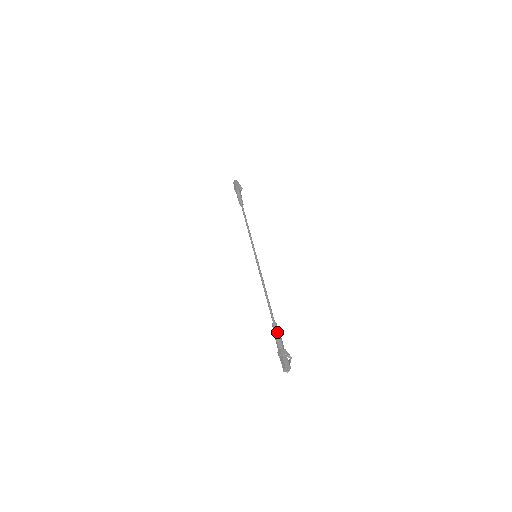
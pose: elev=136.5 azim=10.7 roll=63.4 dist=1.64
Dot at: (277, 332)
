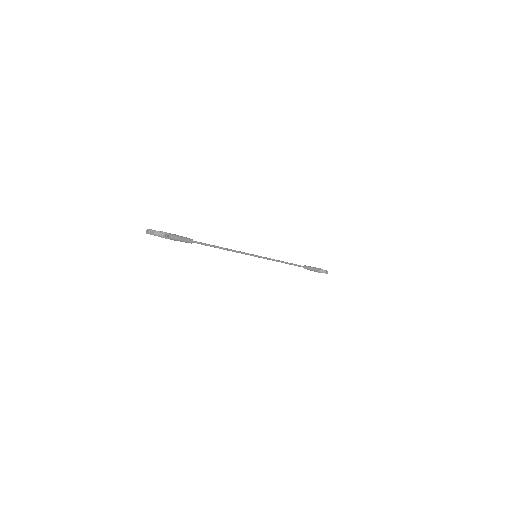
Dot at: (182, 236)
